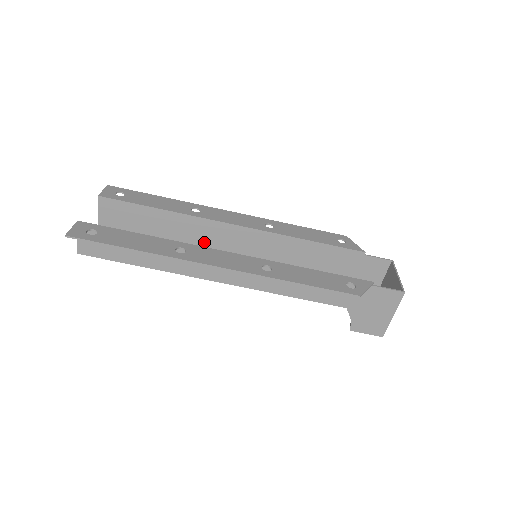
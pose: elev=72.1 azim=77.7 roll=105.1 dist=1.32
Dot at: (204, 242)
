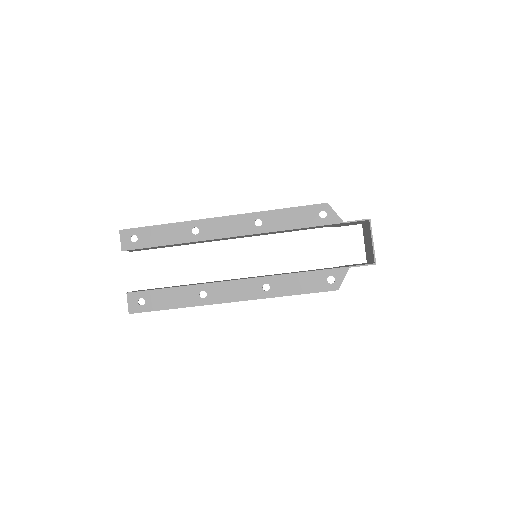
Dot at: occluded
